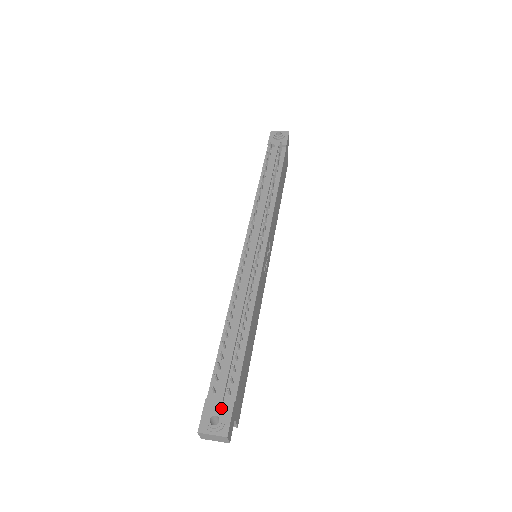
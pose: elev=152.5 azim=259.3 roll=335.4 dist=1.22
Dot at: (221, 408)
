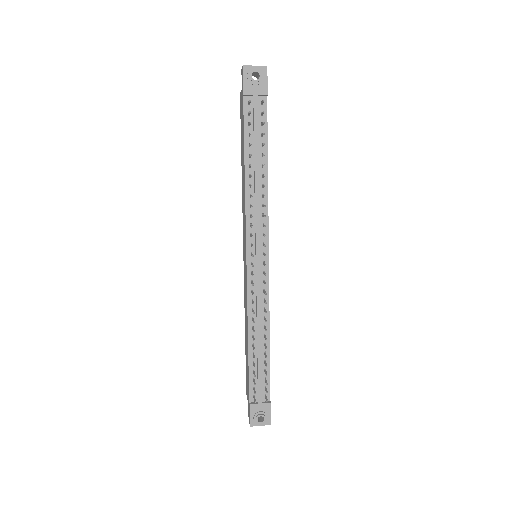
Dot at: (262, 408)
